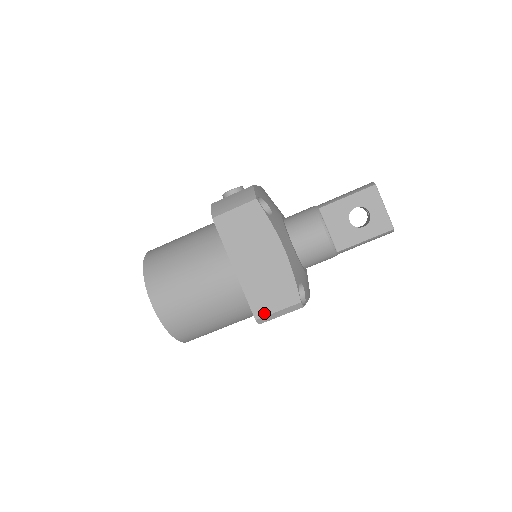
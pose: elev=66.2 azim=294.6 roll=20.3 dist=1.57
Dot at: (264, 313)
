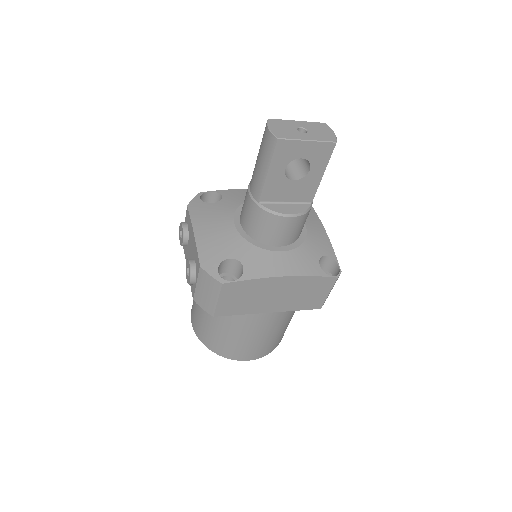
Dot at: (321, 303)
